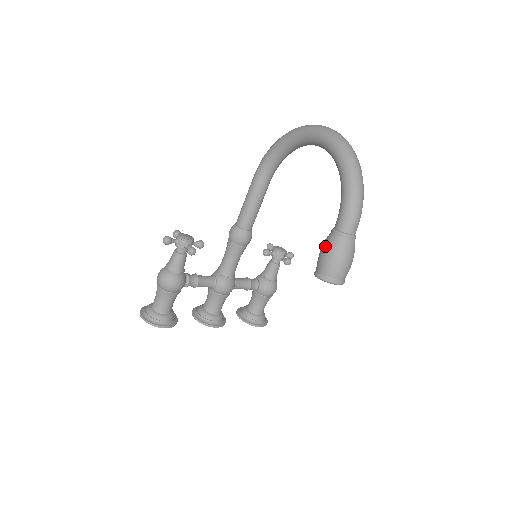
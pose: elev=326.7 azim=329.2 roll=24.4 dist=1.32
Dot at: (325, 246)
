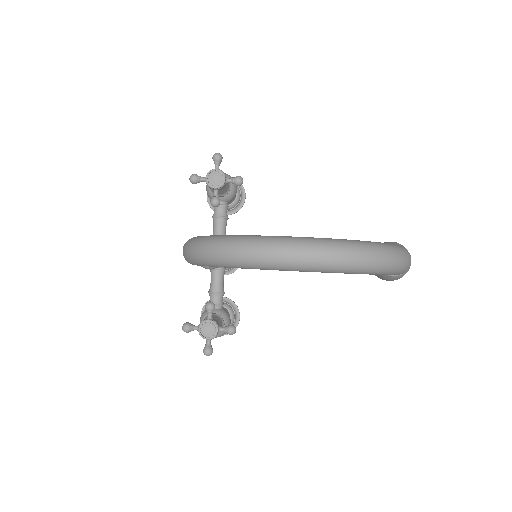
Dot at: occluded
